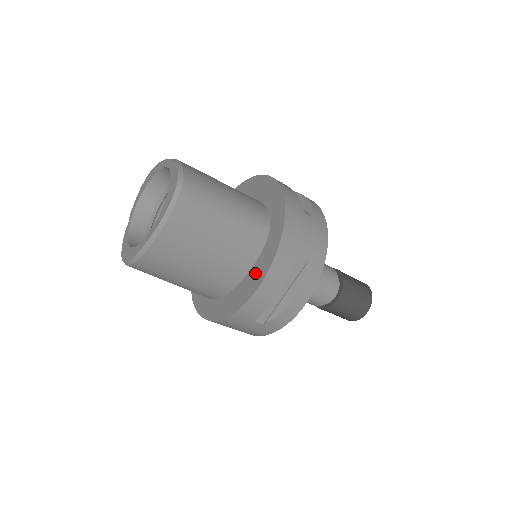
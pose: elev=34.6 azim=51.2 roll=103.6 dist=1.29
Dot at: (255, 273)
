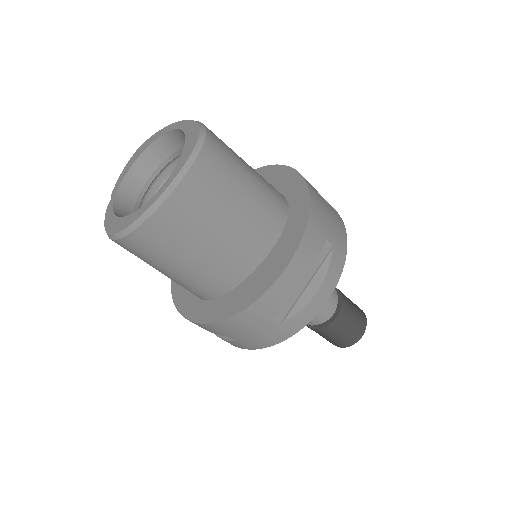
Dot at: (277, 255)
